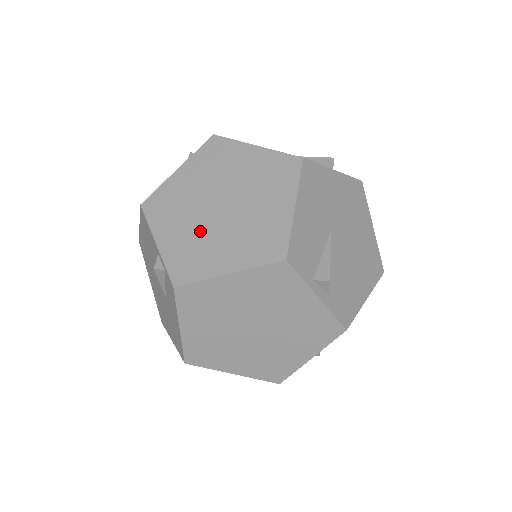
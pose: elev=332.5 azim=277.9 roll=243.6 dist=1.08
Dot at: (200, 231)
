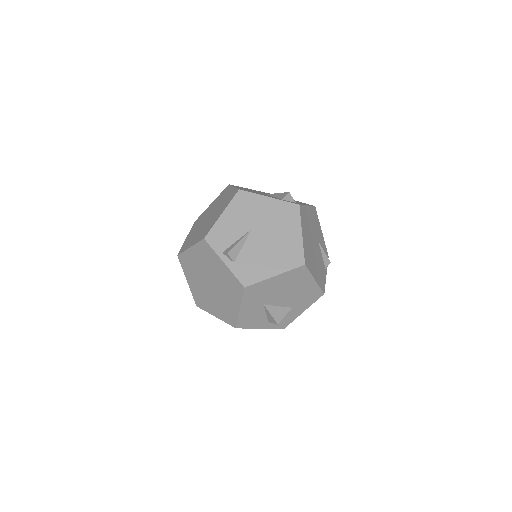
Dot at: (197, 230)
